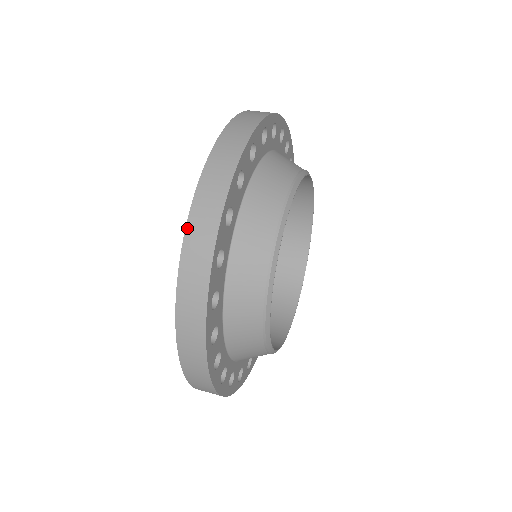
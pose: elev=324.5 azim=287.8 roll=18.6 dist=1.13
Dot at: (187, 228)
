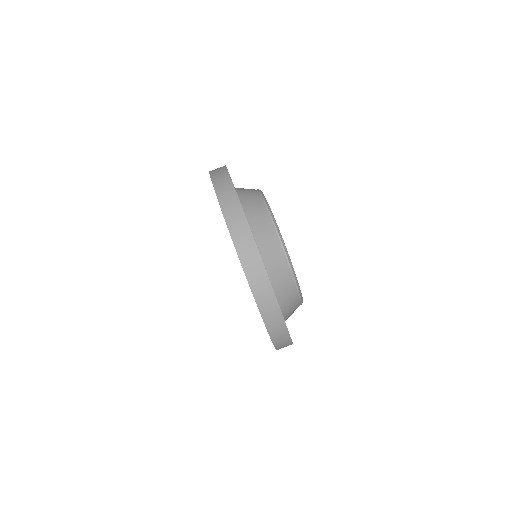
Dot at: (267, 327)
